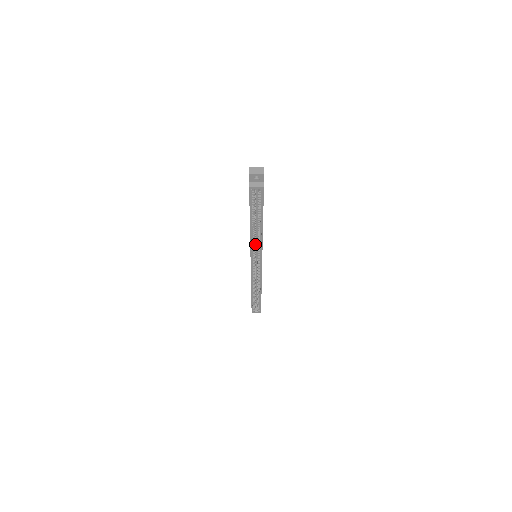
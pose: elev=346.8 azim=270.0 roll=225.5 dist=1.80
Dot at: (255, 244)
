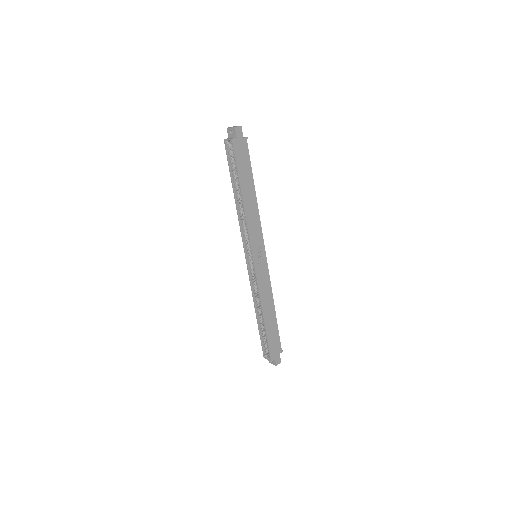
Dot at: occluded
